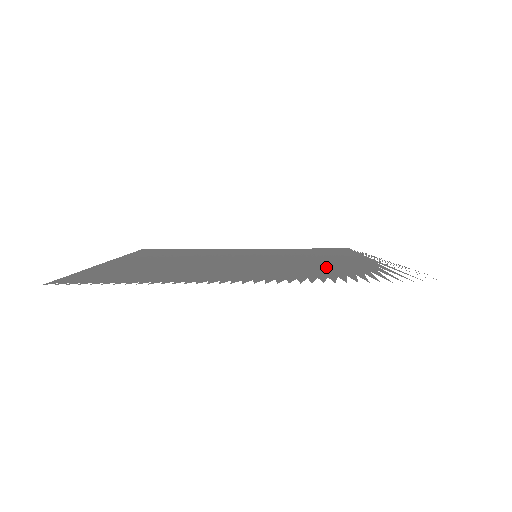
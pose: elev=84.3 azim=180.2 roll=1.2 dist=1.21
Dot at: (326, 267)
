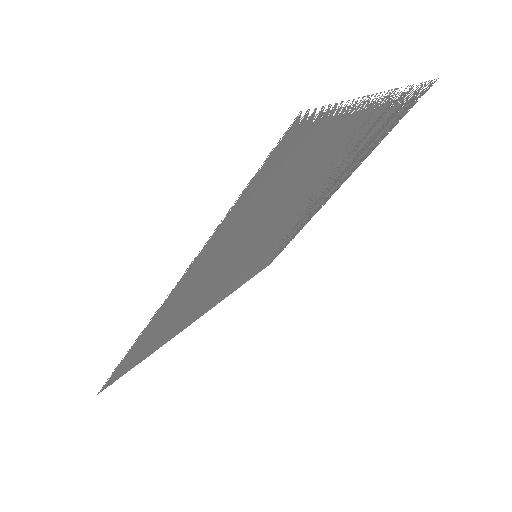
Dot at: occluded
